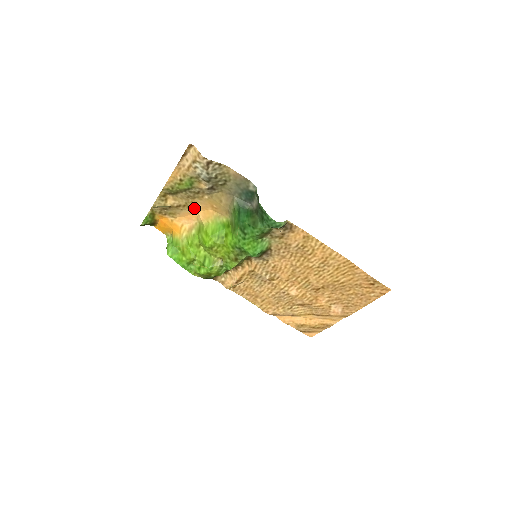
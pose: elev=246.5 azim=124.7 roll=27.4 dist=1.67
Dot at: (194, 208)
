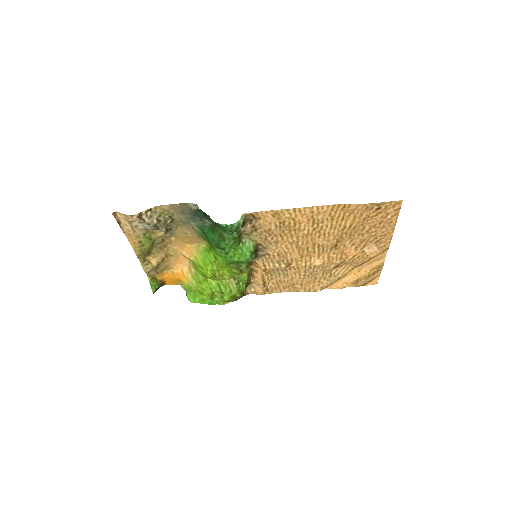
Dot at: (175, 253)
